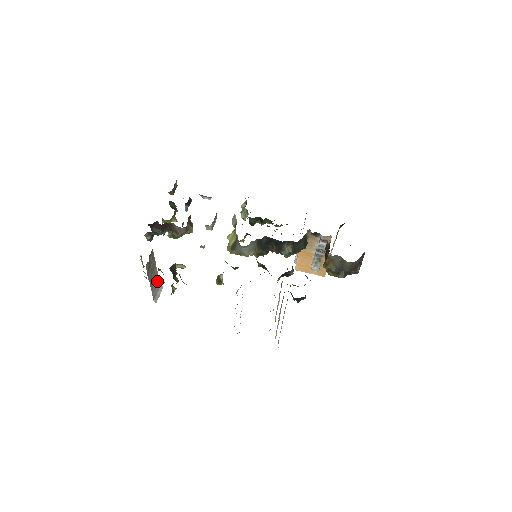
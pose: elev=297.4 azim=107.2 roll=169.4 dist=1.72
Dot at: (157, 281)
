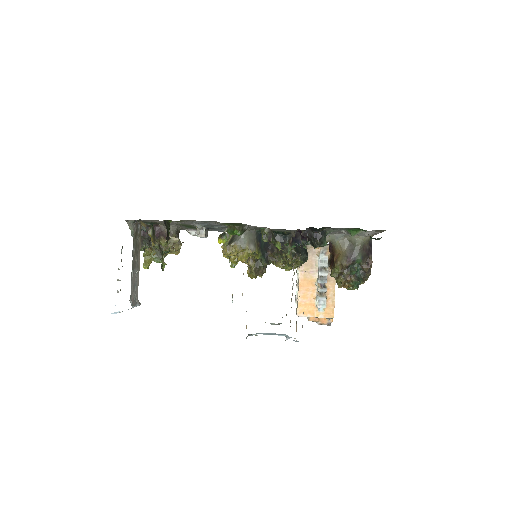
Dot at: (136, 282)
